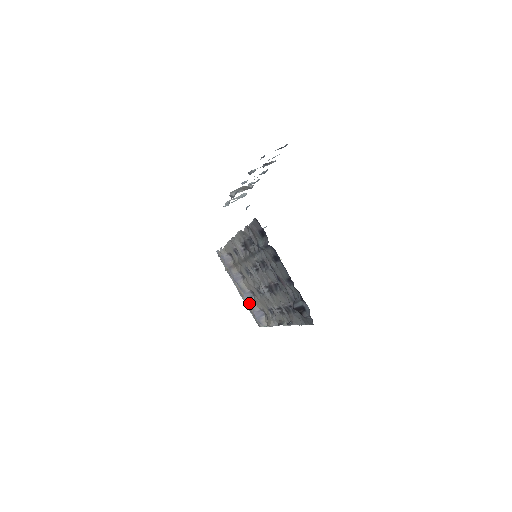
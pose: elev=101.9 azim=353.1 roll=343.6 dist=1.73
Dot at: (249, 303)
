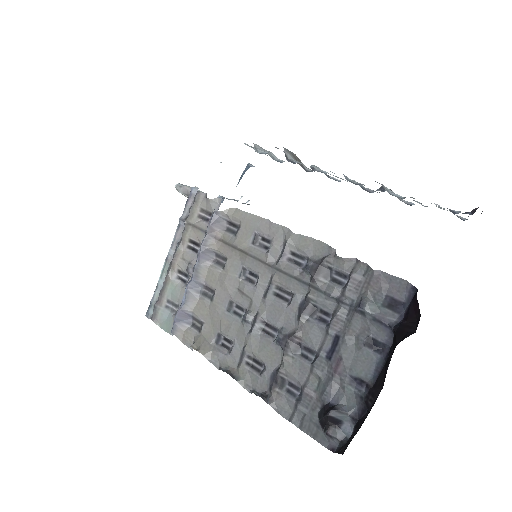
Dot at: (187, 295)
